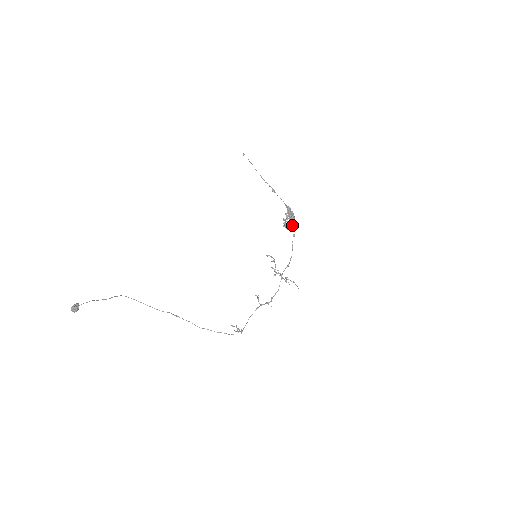
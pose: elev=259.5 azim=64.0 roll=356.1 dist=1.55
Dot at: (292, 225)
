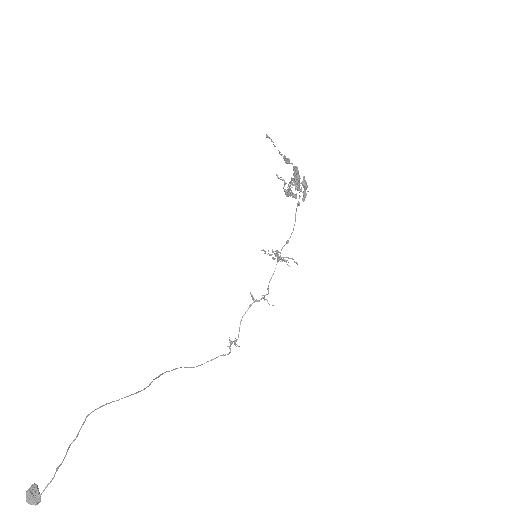
Dot at: (303, 198)
